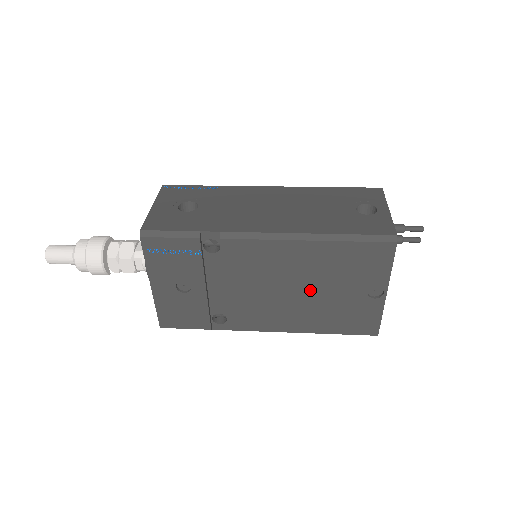
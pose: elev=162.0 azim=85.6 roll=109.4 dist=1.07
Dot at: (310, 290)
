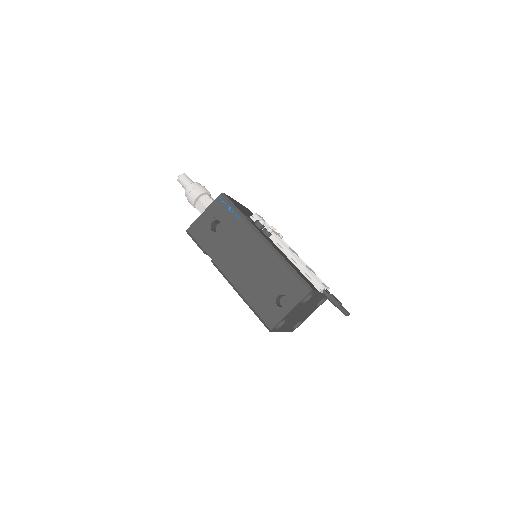
Dot at: occluded
